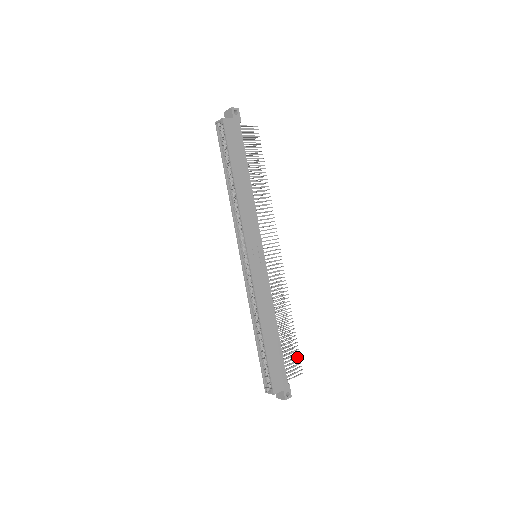
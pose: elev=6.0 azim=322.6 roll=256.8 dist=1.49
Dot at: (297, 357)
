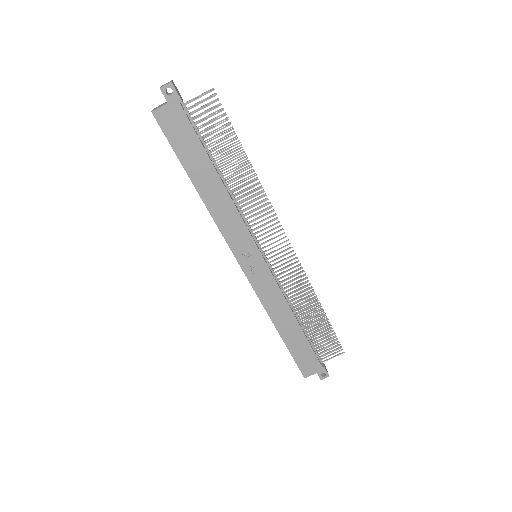
Dot at: (333, 340)
